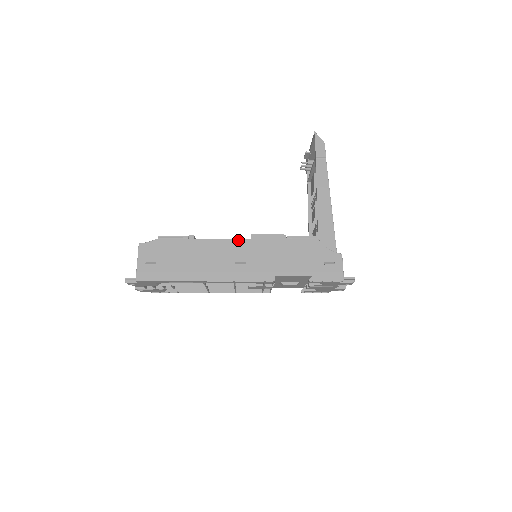
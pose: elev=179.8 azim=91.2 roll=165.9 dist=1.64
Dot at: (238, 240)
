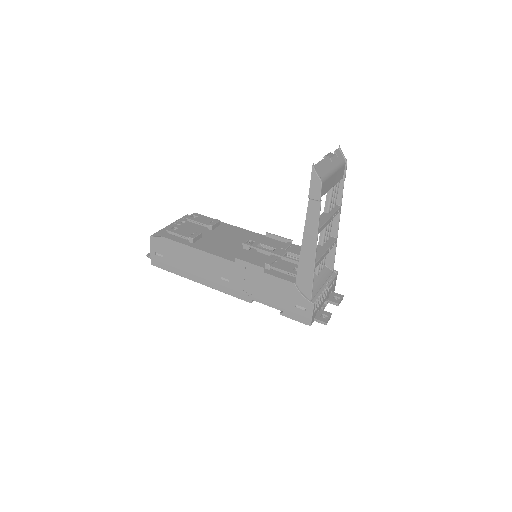
Dot at: (224, 260)
